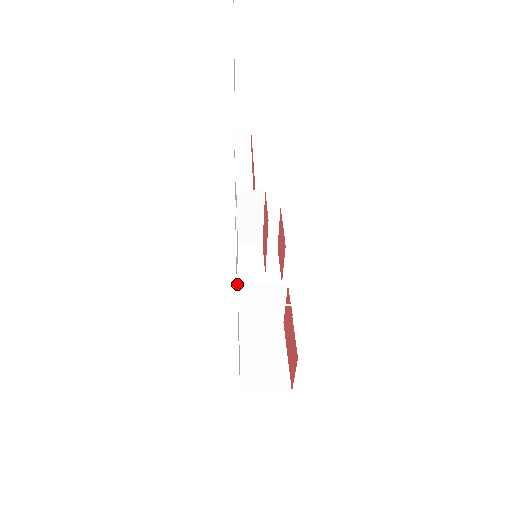
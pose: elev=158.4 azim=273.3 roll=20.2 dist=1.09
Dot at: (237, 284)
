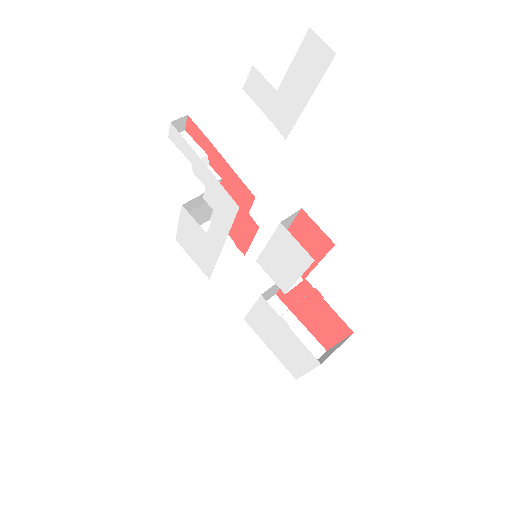
Dot at: (209, 278)
